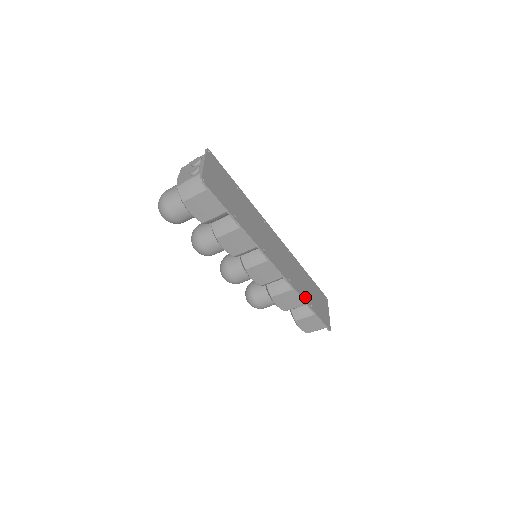
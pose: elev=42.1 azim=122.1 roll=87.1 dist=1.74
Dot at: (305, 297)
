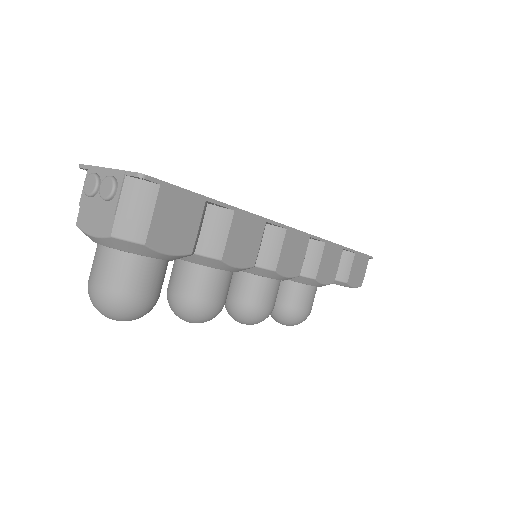
Dot at: occluded
